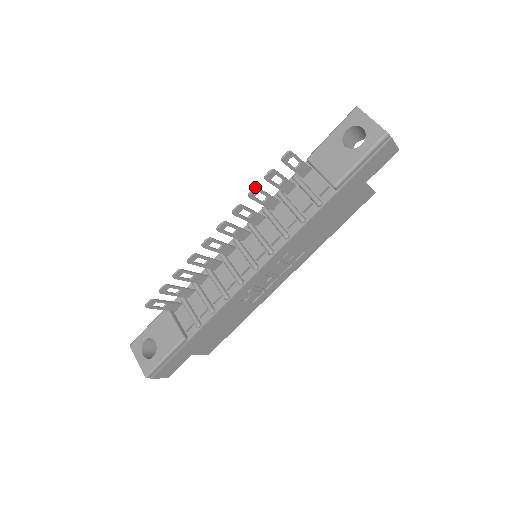
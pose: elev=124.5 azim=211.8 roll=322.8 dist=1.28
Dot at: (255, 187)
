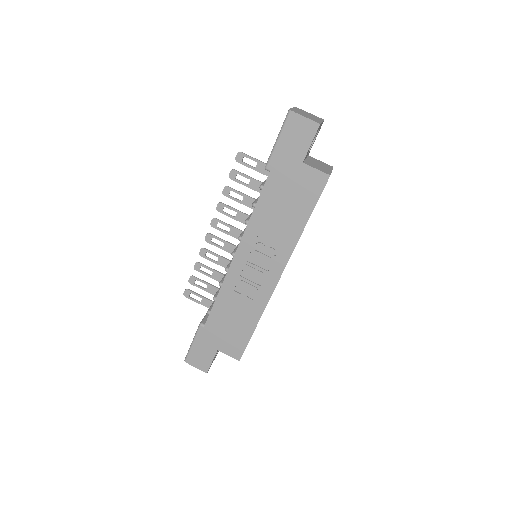
Dot at: (226, 186)
